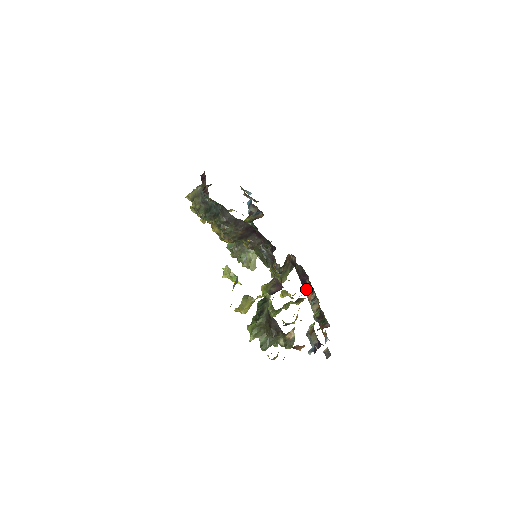
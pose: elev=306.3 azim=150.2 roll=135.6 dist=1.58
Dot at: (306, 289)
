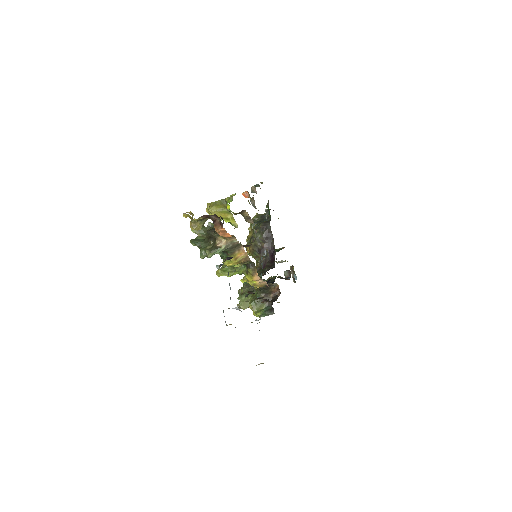
Dot at: (264, 300)
